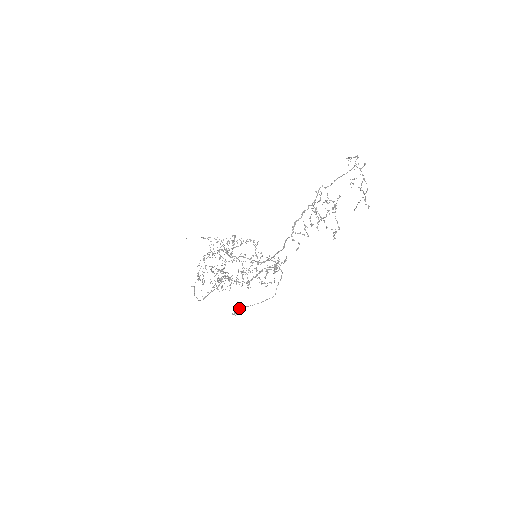
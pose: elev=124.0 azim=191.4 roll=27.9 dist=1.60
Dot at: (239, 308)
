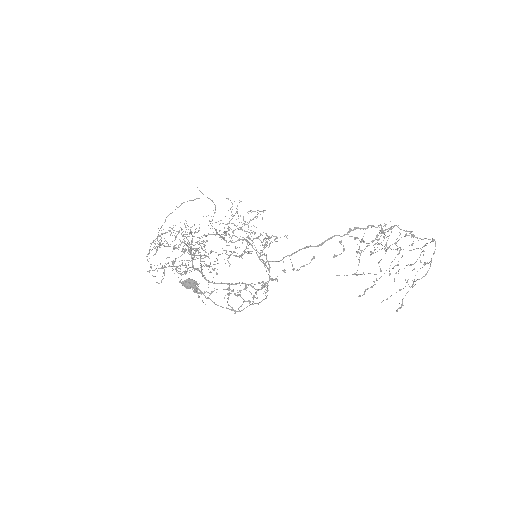
Dot at: occluded
